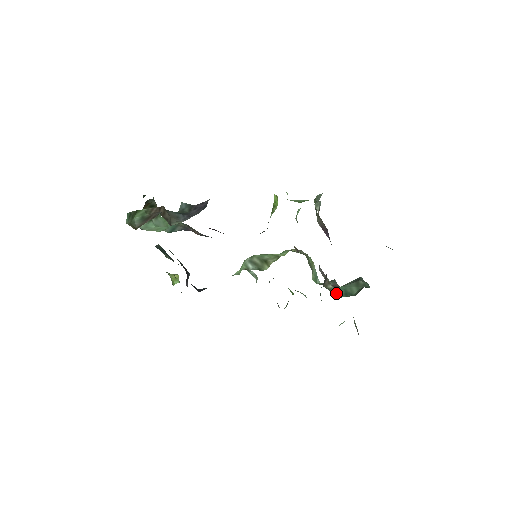
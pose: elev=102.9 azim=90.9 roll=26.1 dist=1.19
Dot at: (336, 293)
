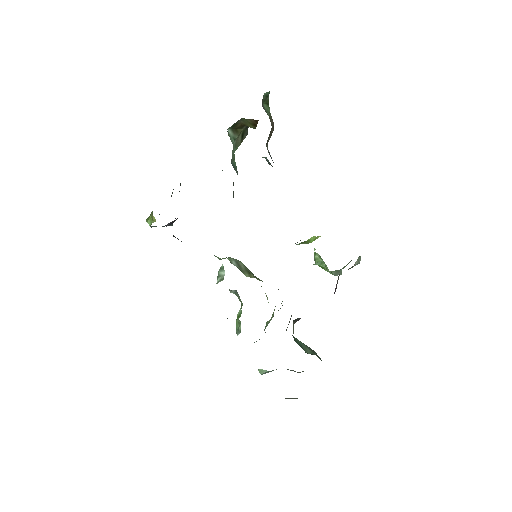
Dot at: (294, 338)
